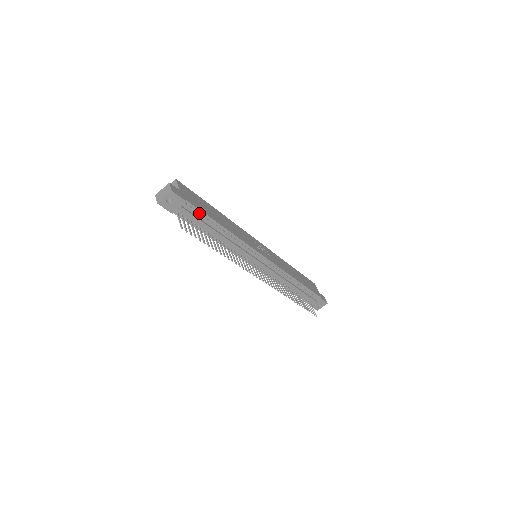
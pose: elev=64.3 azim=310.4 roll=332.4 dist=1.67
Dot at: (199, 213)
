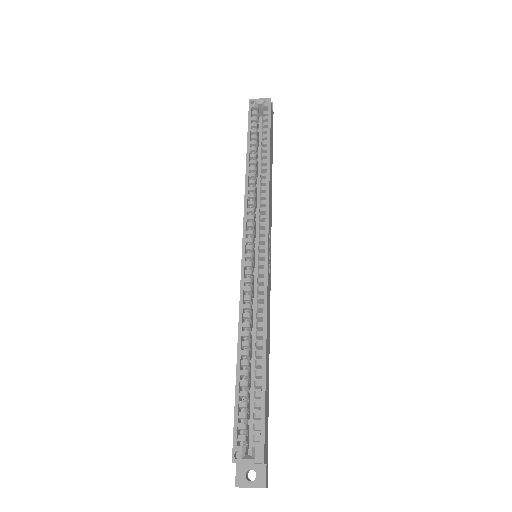
Dot at: occluded
